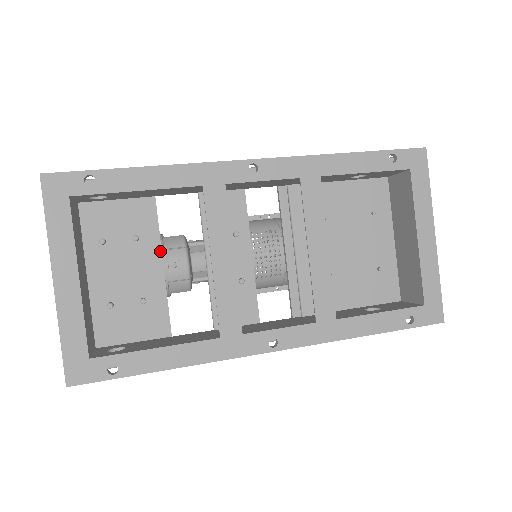
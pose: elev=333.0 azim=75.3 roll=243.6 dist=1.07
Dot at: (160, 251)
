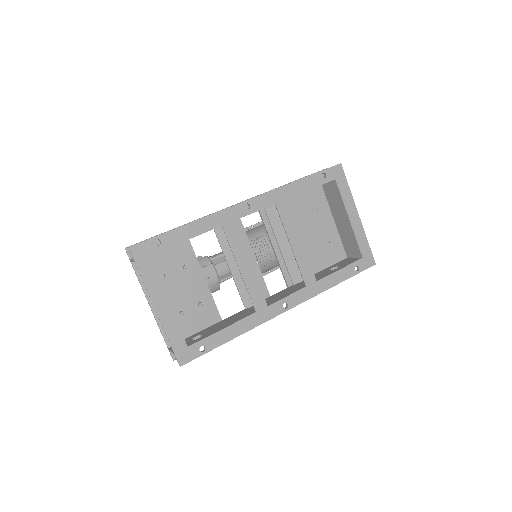
Dot at: (201, 271)
